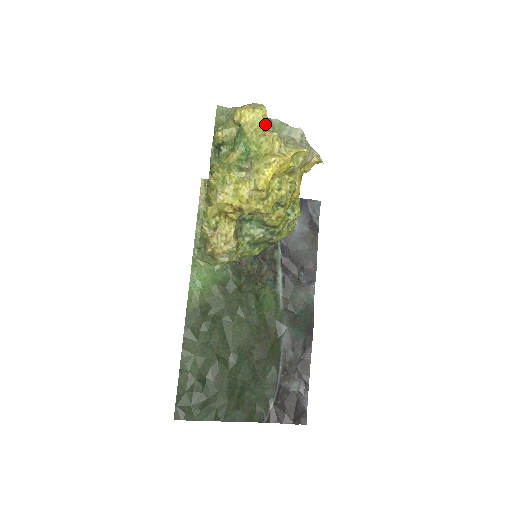
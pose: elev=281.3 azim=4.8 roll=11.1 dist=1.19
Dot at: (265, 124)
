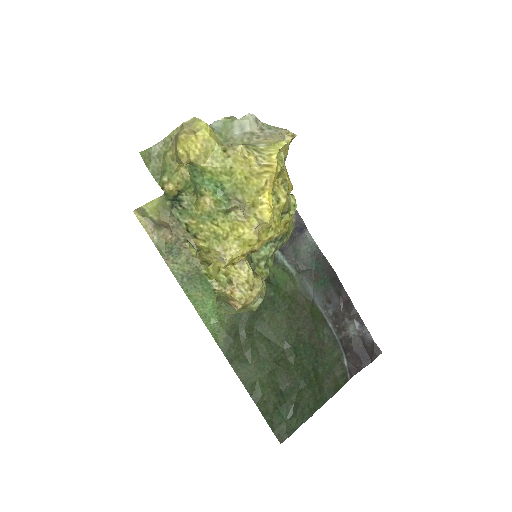
Dot at: (217, 142)
